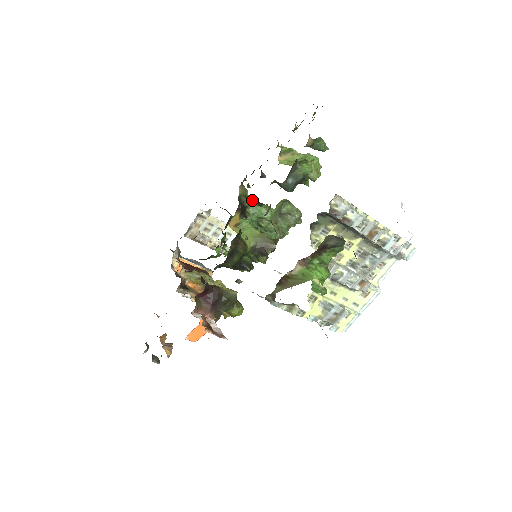
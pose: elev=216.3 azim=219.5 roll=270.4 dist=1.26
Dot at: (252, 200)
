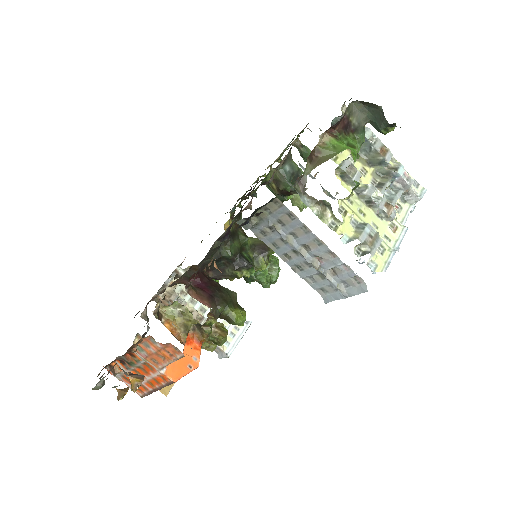
Dot at: occluded
